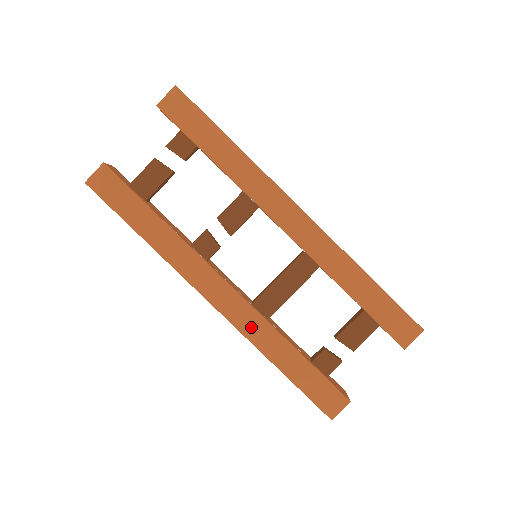
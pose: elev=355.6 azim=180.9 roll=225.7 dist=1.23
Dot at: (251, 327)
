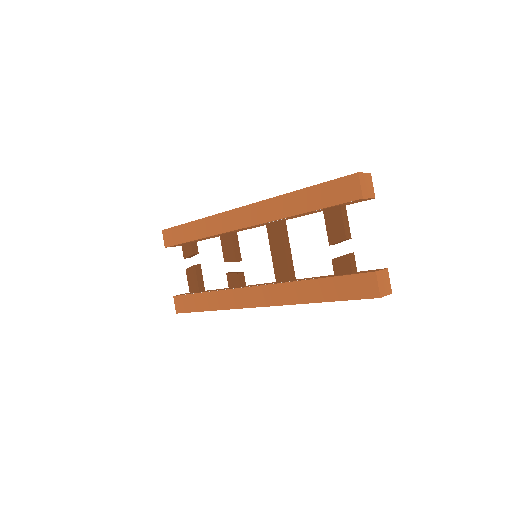
Dot at: (284, 296)
